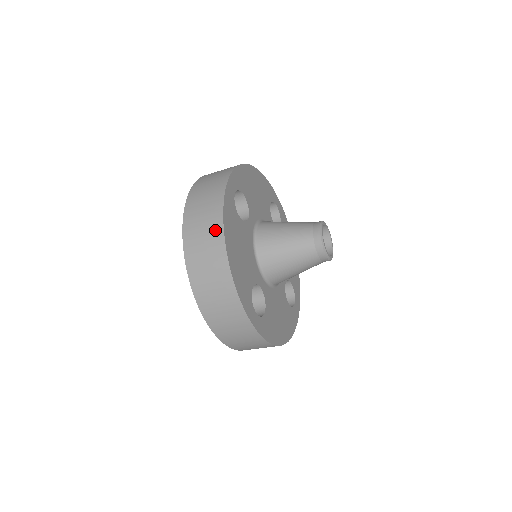
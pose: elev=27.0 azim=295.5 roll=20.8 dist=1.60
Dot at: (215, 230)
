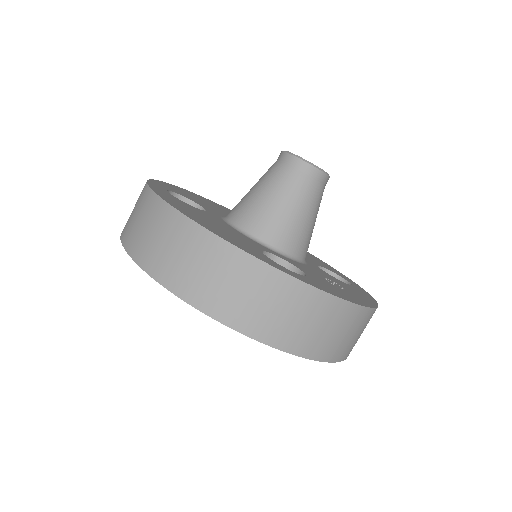
Dot at: occluded
